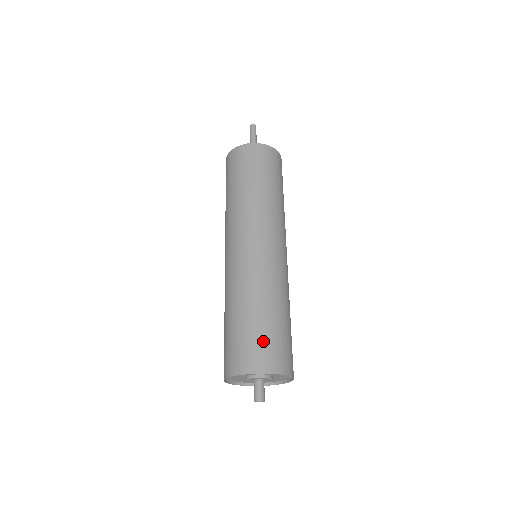
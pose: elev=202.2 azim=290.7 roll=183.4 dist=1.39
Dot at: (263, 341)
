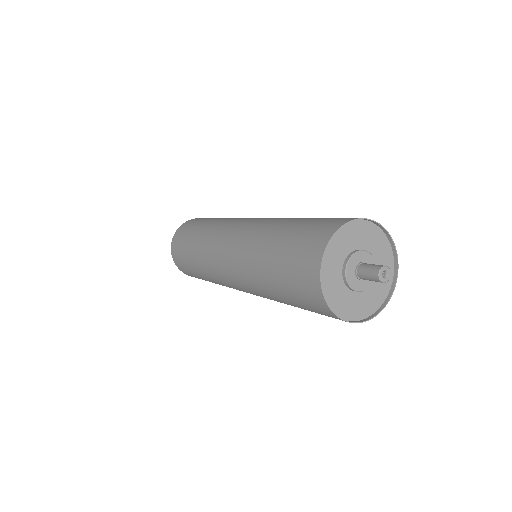
Dot at: occluded
